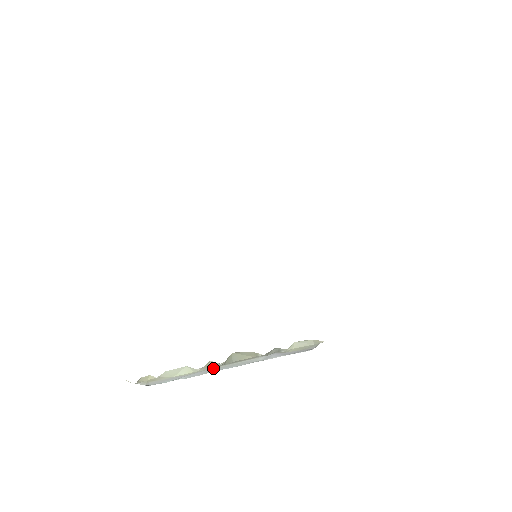
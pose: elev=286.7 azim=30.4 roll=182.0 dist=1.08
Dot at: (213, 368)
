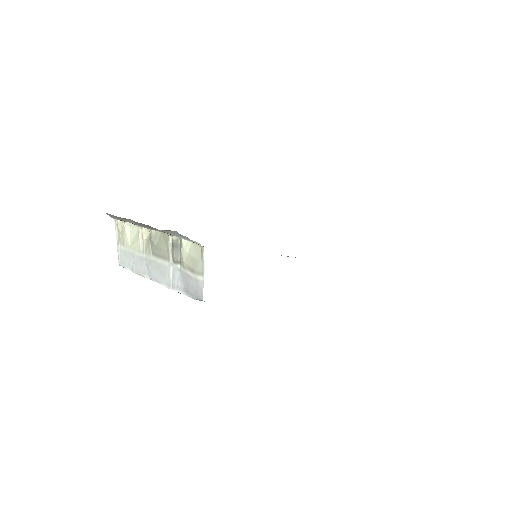
Dot at: (148, 258)
